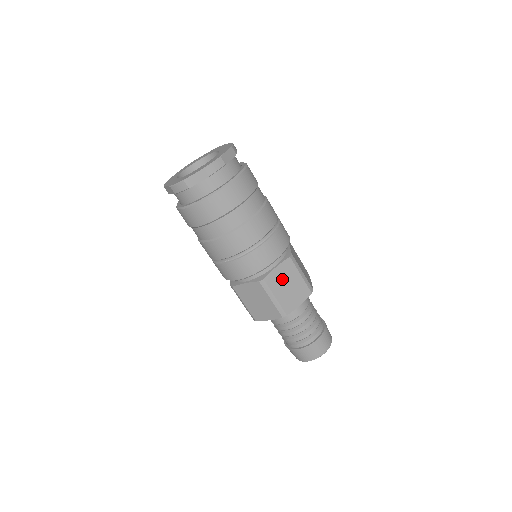
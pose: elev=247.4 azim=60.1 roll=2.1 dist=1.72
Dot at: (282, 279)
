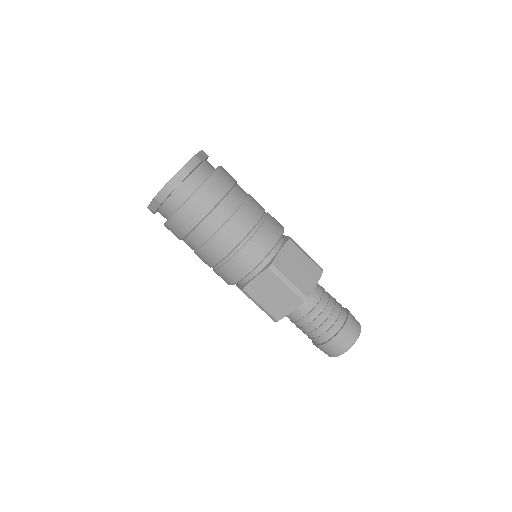
Dot at: (290, 262)
